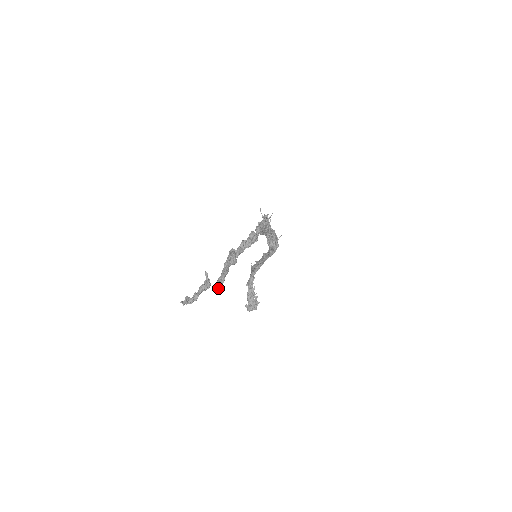
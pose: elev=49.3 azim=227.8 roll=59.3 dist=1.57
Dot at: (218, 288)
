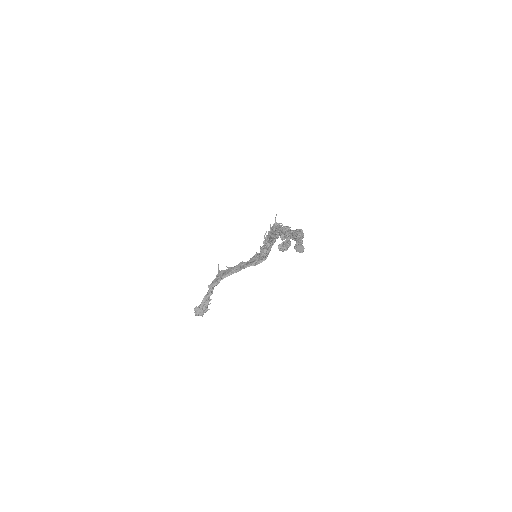
Dot at: (301, 250)
